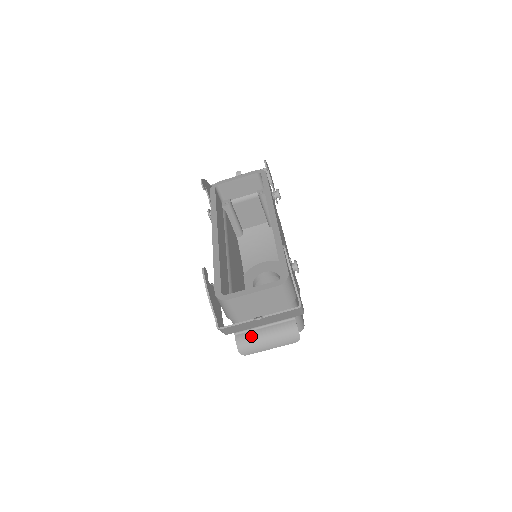
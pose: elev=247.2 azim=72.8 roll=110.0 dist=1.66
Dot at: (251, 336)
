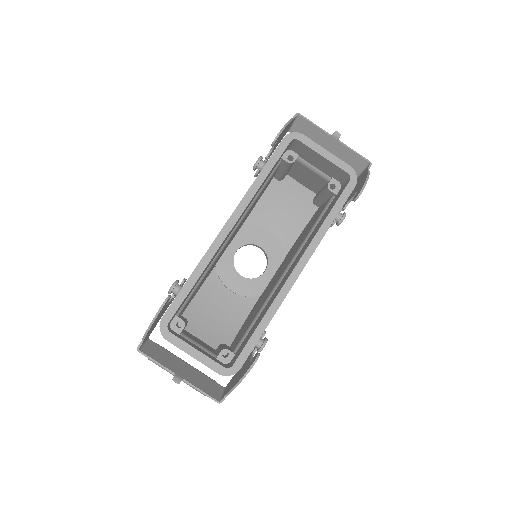
Dot at: occluded
